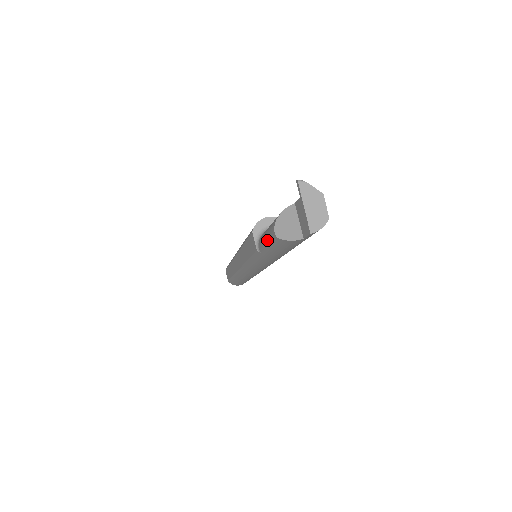
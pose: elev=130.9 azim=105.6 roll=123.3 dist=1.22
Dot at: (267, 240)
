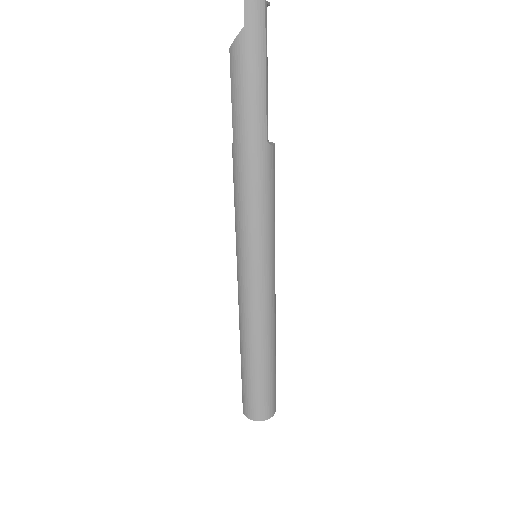
Dot at: (231, 89)
